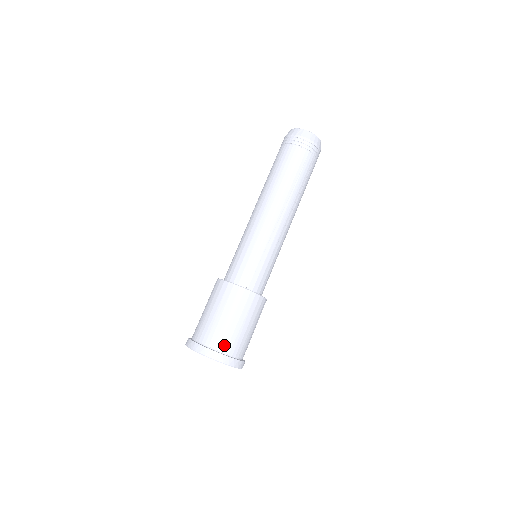
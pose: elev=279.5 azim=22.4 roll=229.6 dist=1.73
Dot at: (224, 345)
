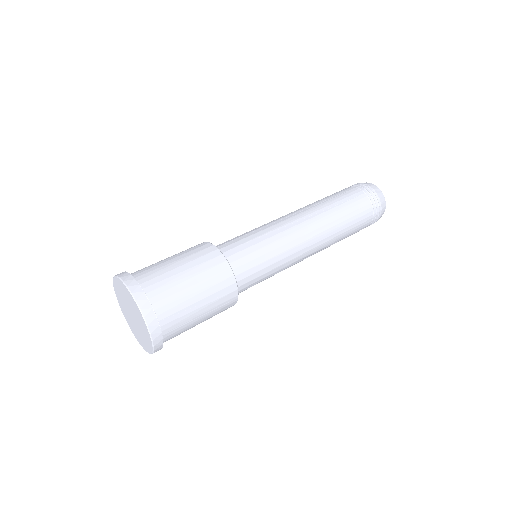
Dot at: (139, 271)
